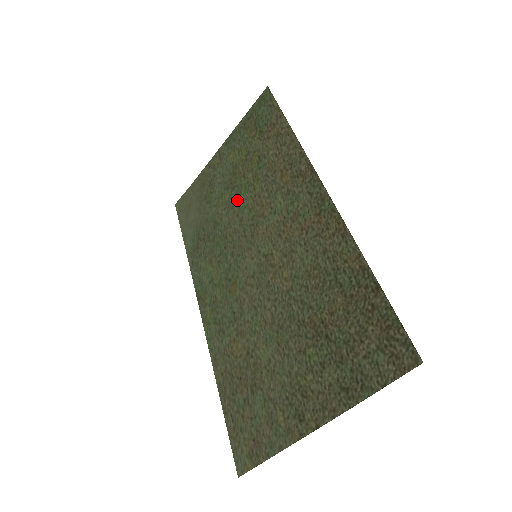
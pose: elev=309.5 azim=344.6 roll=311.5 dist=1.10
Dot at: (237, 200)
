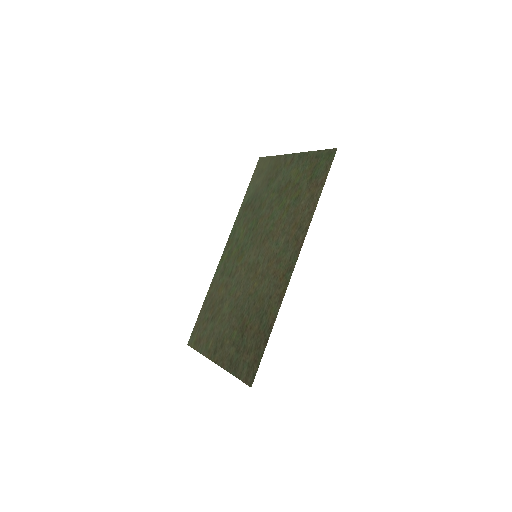
Dot at: (275, 208)
